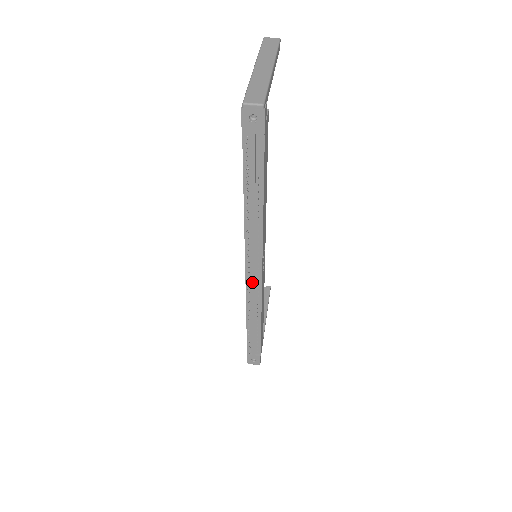
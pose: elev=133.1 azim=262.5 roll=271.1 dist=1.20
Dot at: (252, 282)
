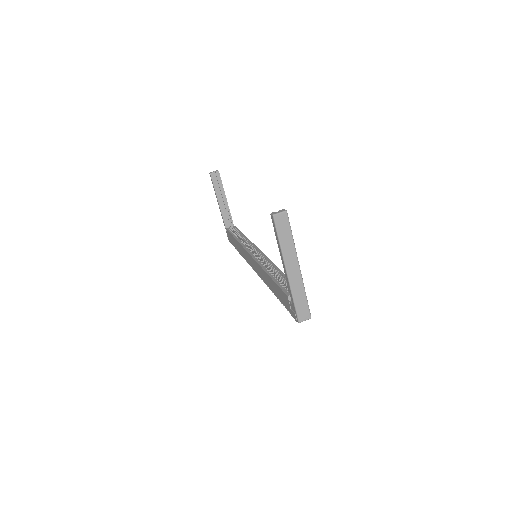
Dot at: occluded
